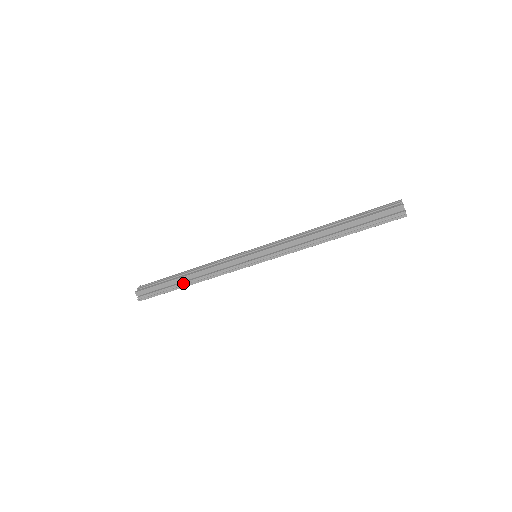
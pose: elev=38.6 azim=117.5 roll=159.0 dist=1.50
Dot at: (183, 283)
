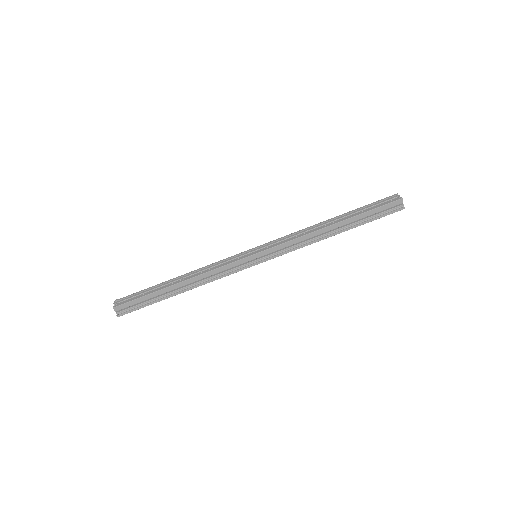
Dot at: (174, 291)
